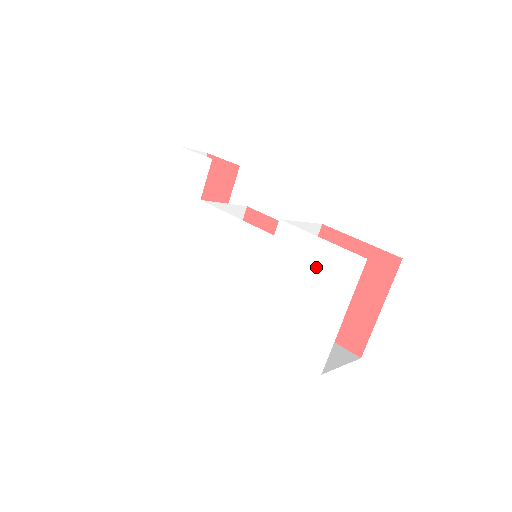
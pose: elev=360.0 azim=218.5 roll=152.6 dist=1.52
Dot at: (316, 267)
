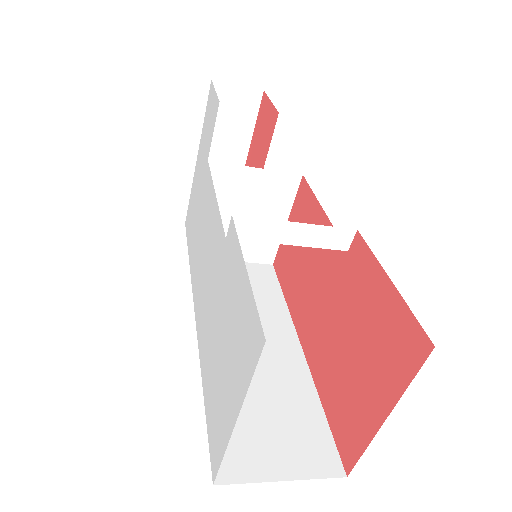
Dot at: (236, 314)
